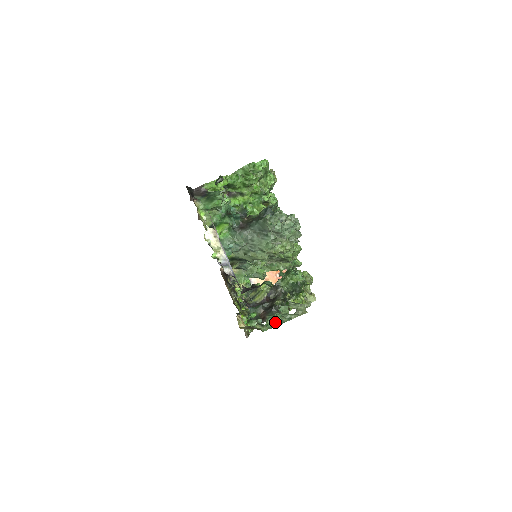
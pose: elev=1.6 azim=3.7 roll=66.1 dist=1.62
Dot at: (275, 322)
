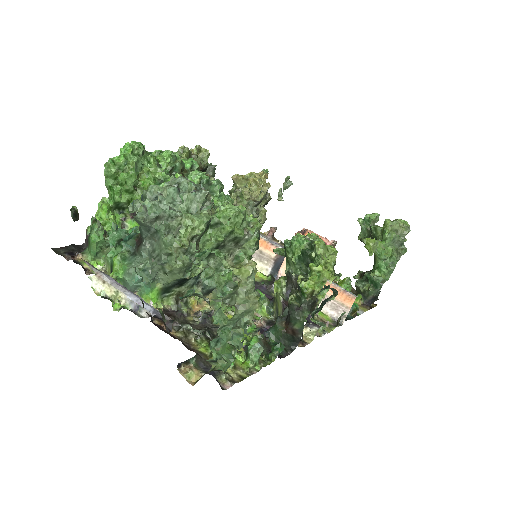
Dot at: (226, 344)
